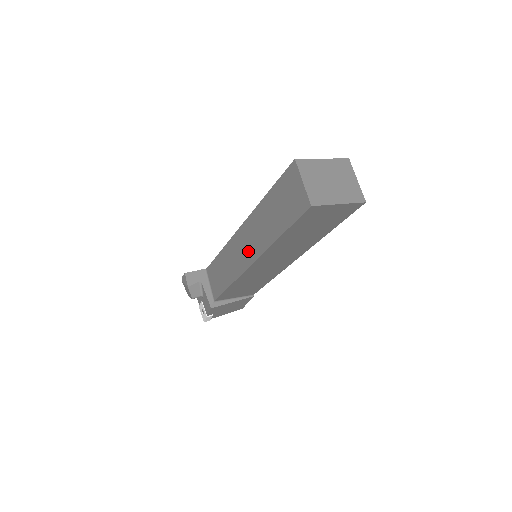
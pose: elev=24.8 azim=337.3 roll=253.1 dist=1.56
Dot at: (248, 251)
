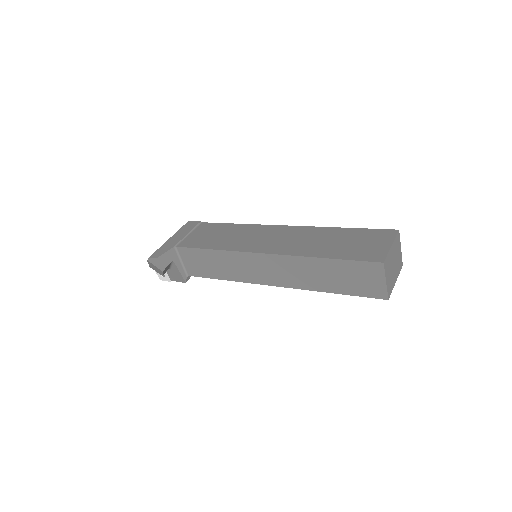
Dot at: (273, 276)
